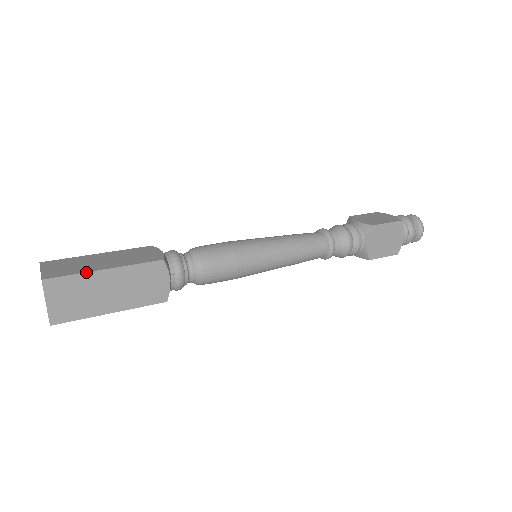
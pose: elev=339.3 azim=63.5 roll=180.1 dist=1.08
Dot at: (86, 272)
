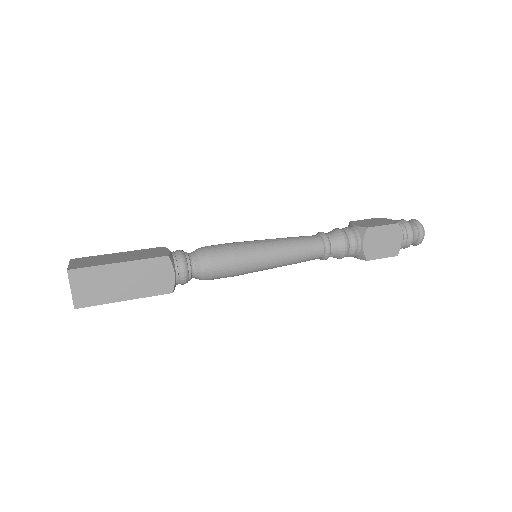
Dot at: (103, 265)
